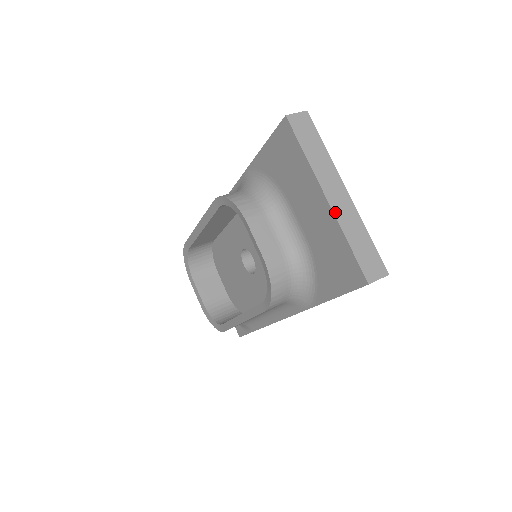
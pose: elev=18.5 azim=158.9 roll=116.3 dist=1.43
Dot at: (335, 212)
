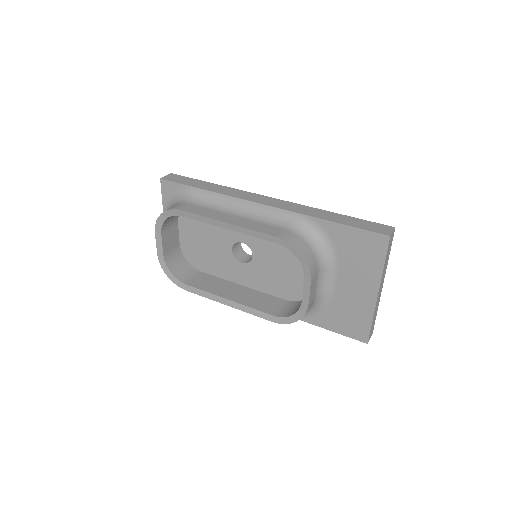
Dot at: (376, 303)
